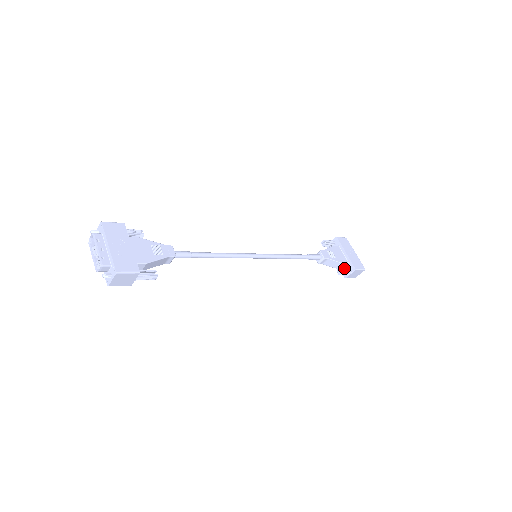
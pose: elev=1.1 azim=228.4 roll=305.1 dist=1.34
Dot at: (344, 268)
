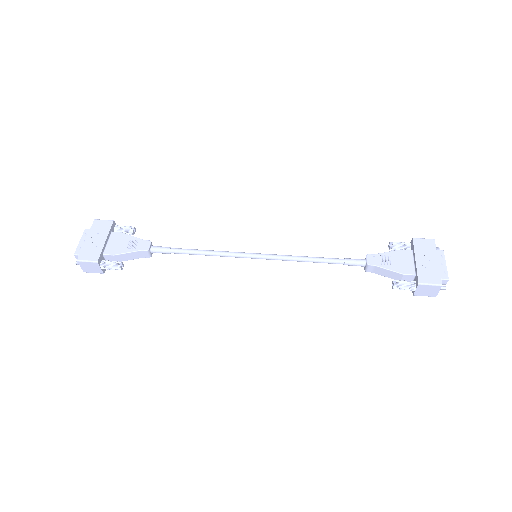
Dot at: (403, 280)
